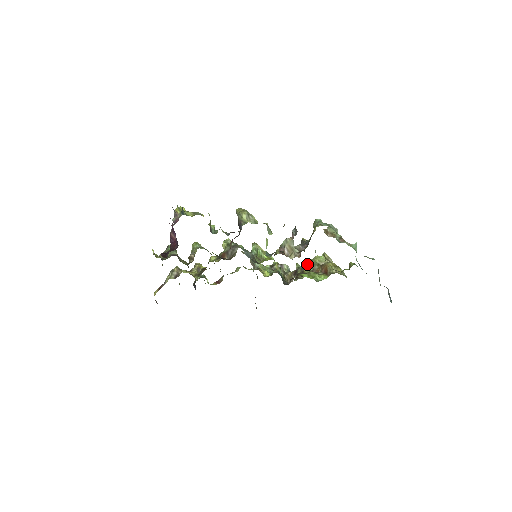
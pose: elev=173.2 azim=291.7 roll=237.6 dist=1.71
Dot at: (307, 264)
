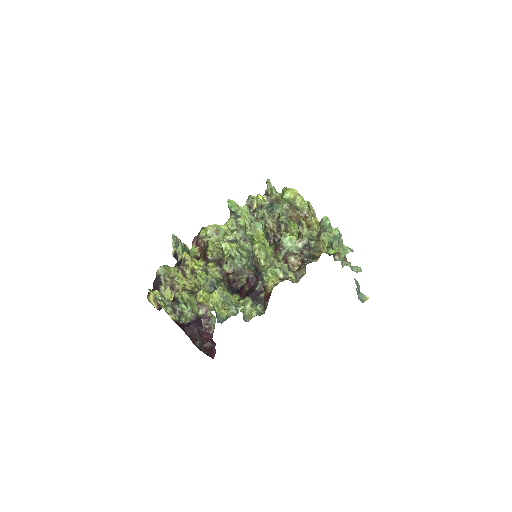
Dot at: (286, 200)
